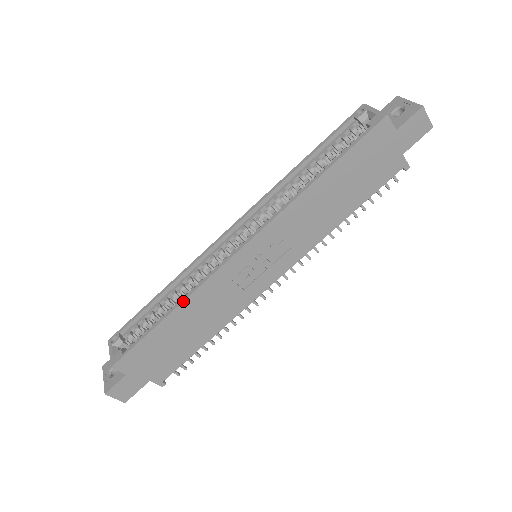
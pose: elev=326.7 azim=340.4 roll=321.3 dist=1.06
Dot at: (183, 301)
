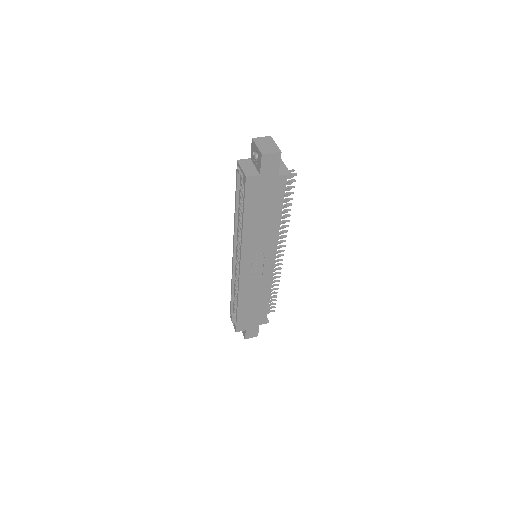
Dot at: (238, 299)
